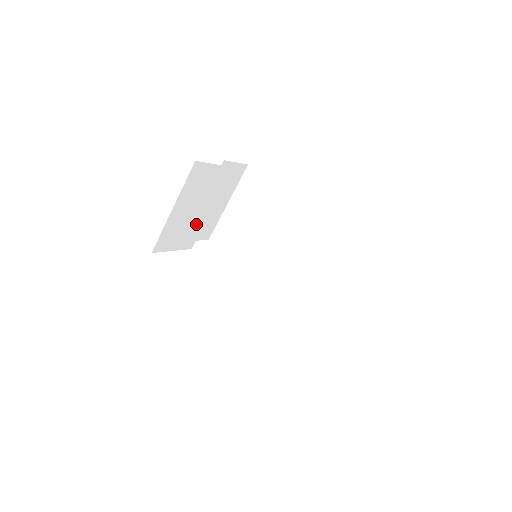
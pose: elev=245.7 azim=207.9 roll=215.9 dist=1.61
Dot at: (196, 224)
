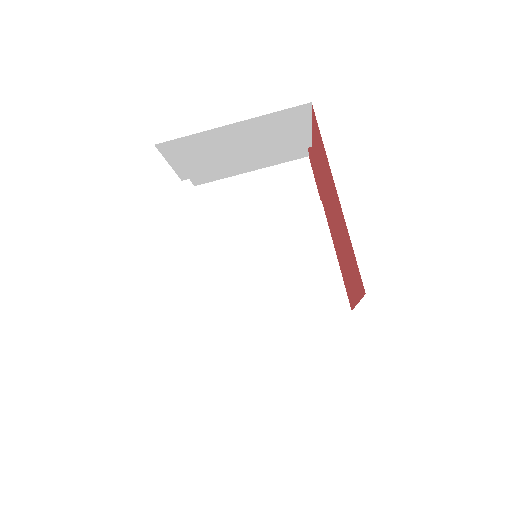
Dot at: (219, 162)
